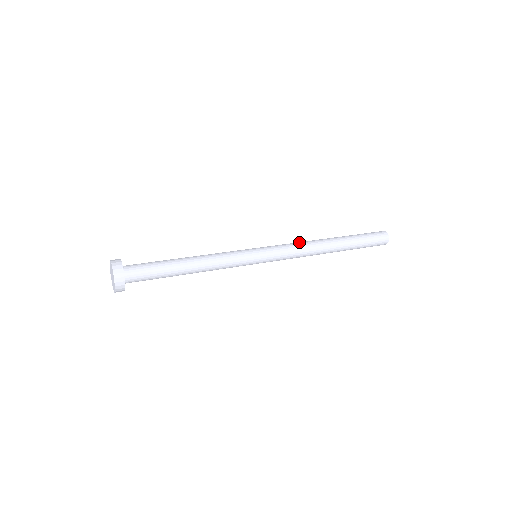
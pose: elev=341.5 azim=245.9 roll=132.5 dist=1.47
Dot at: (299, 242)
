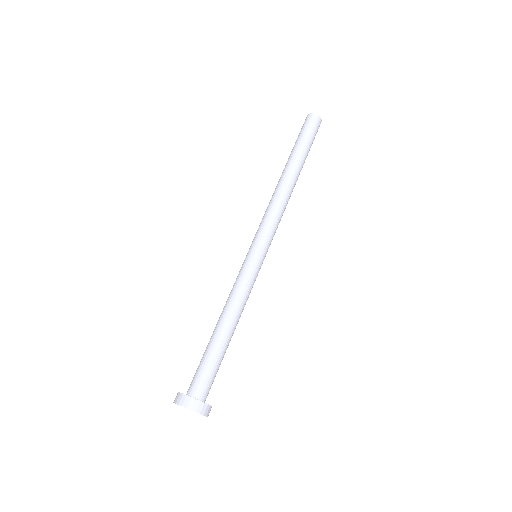
Dot at: (281, 208)
